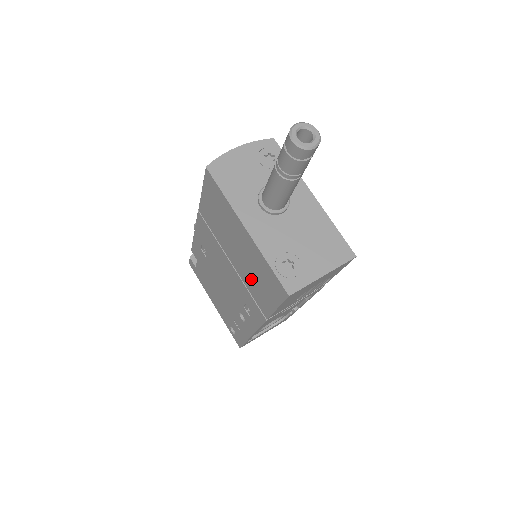
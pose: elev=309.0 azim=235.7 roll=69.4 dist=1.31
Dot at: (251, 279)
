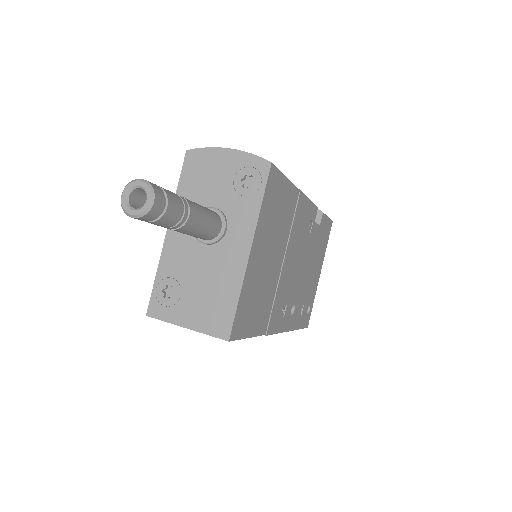
Dot at: occluded
